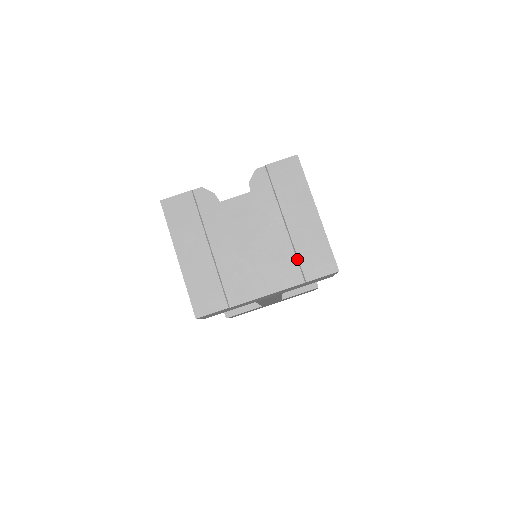
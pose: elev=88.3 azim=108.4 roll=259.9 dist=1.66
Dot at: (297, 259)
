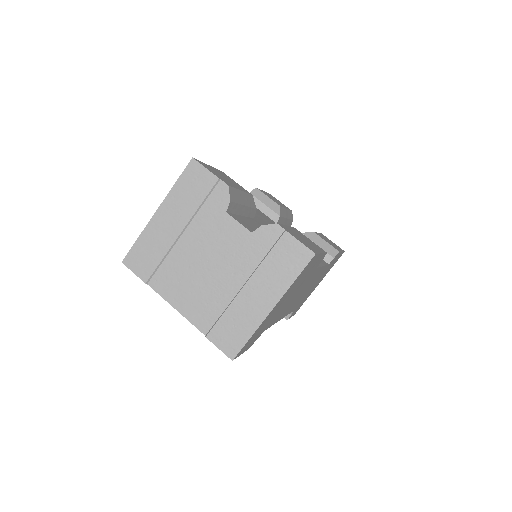
Dot at: (220, 316)
